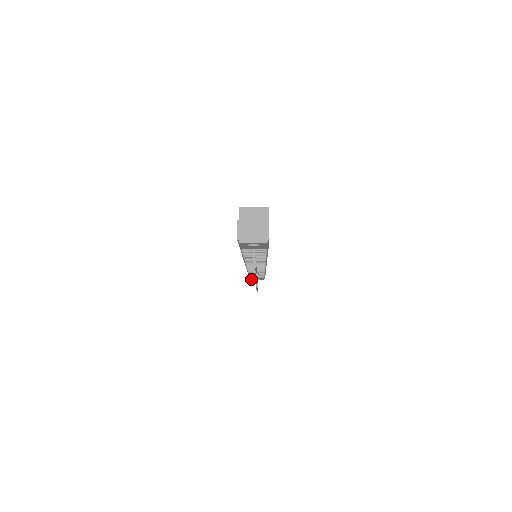
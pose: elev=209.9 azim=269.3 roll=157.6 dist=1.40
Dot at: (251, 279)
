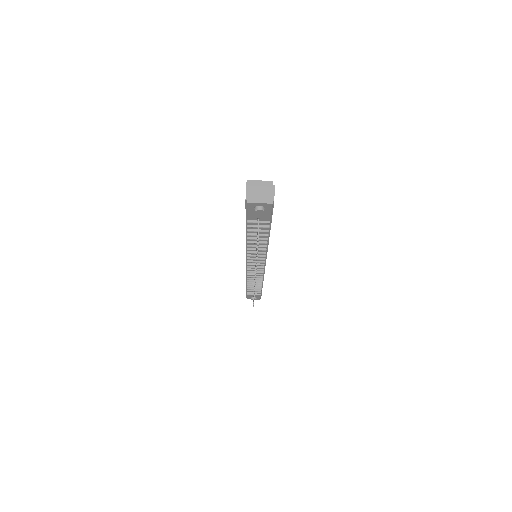
Dot at: (248, 298)
